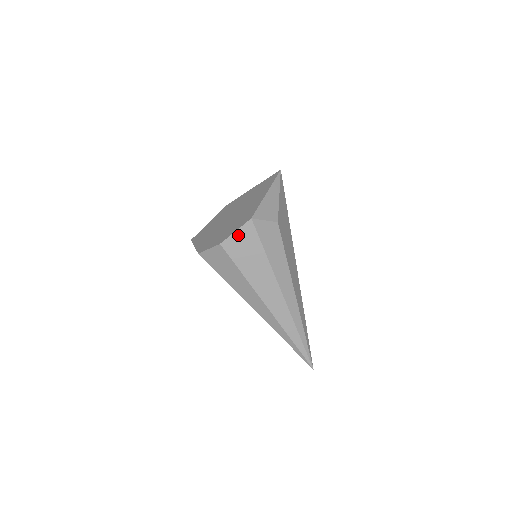
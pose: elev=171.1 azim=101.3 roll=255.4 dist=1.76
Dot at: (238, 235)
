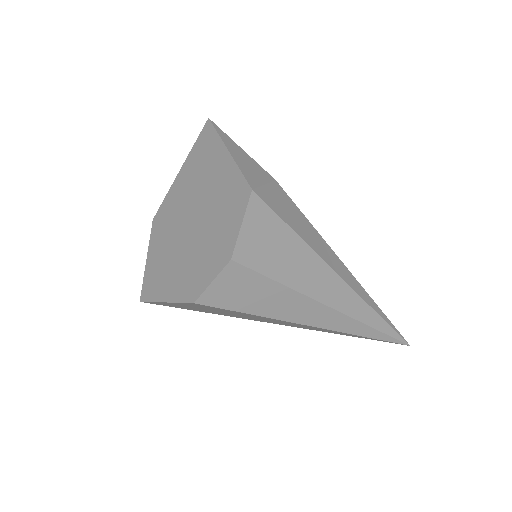
Dot at: (248, 228)
